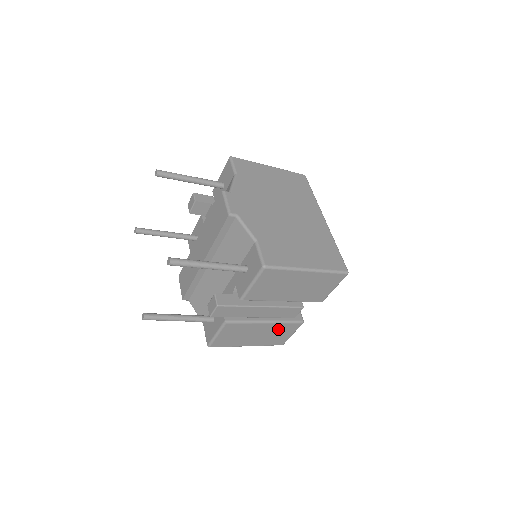
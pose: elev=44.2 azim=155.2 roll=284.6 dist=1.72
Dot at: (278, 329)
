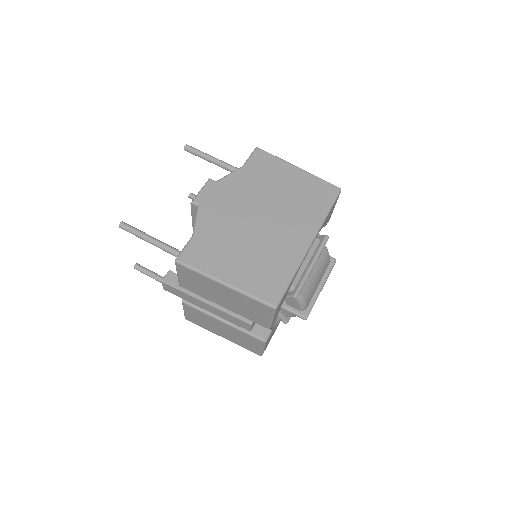
Dot at: (241, 335)
